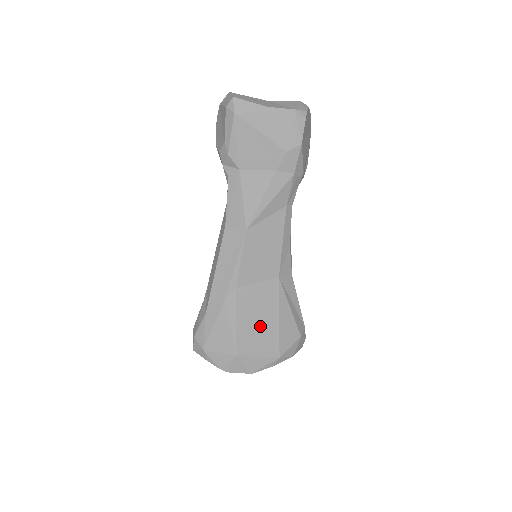
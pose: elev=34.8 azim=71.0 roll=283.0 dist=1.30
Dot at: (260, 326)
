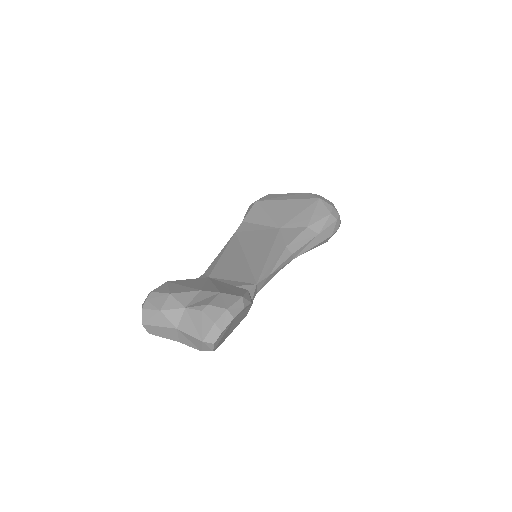
Dot at: occluded
